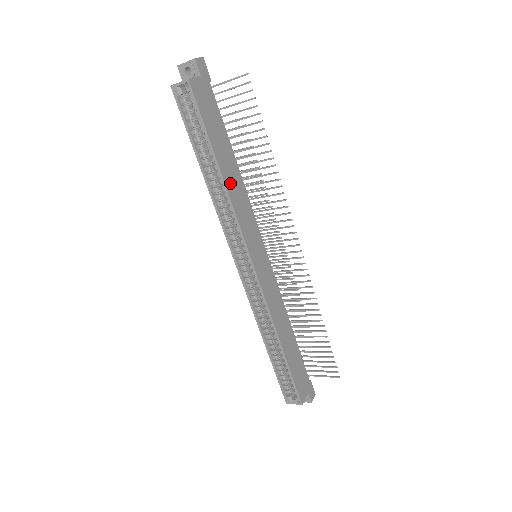
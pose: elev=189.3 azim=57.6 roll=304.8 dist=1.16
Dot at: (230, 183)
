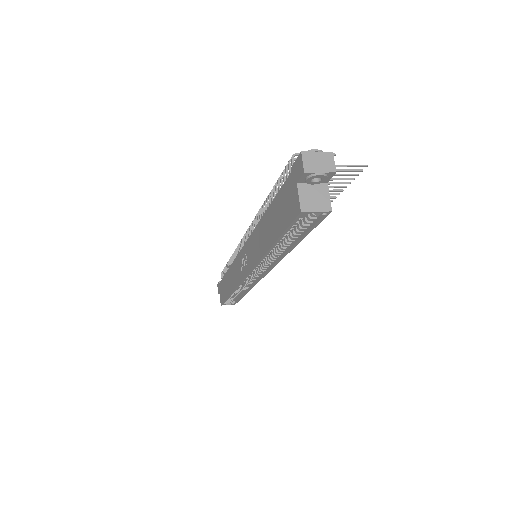
Dot at: occluded
